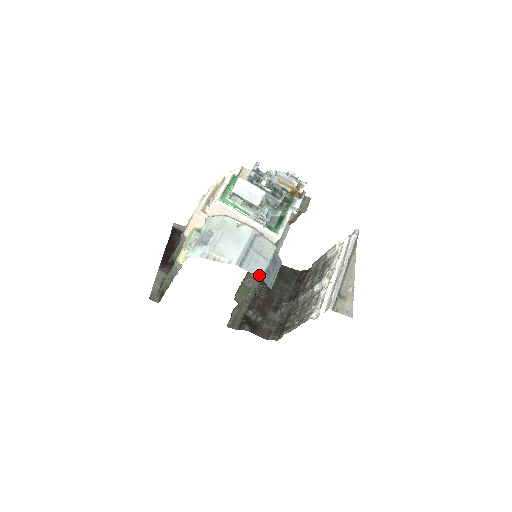
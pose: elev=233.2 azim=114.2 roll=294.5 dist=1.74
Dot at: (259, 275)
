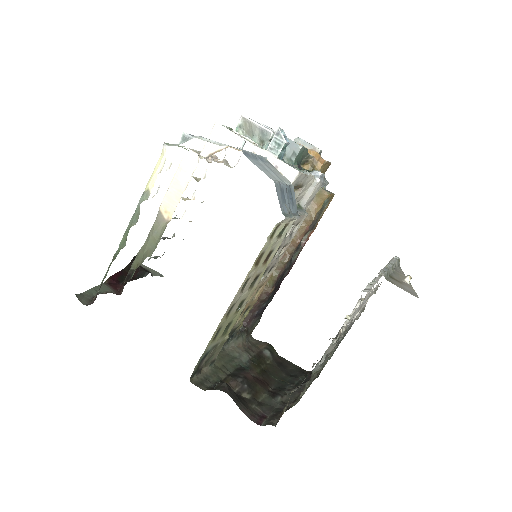
Dot at: (270, 178)
